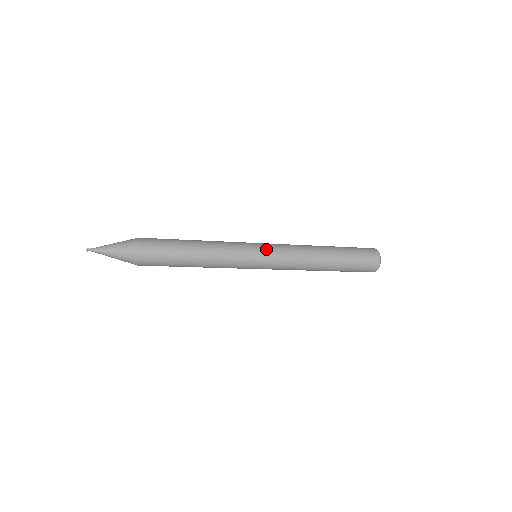
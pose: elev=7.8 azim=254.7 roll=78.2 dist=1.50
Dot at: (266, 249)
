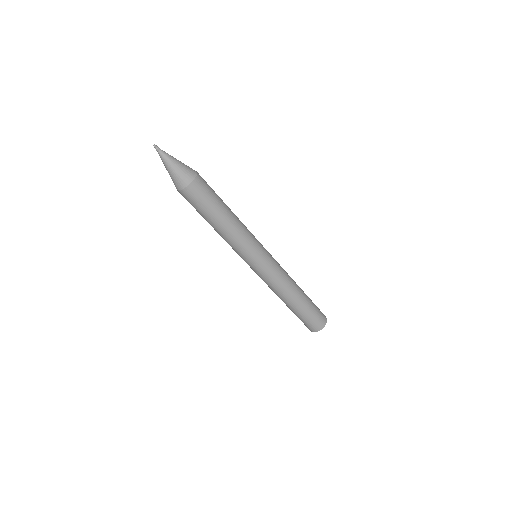
Dot at: occluded
